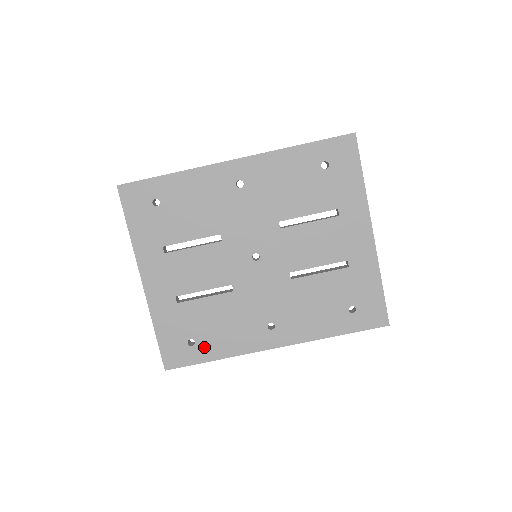
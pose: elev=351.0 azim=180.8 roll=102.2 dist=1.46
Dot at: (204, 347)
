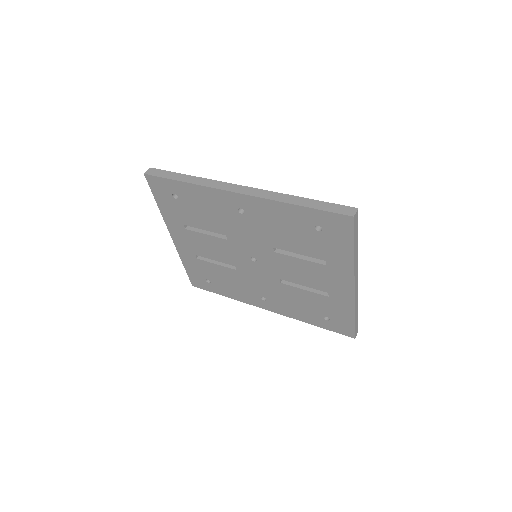
Dot at: (217, 287)
